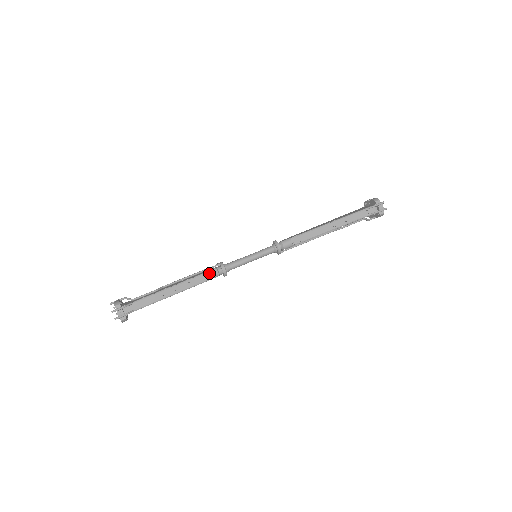
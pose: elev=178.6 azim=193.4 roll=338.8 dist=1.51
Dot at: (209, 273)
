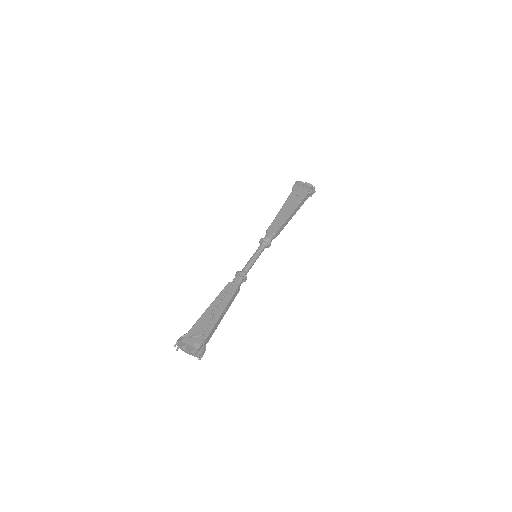
Dot at: (238, 286)
